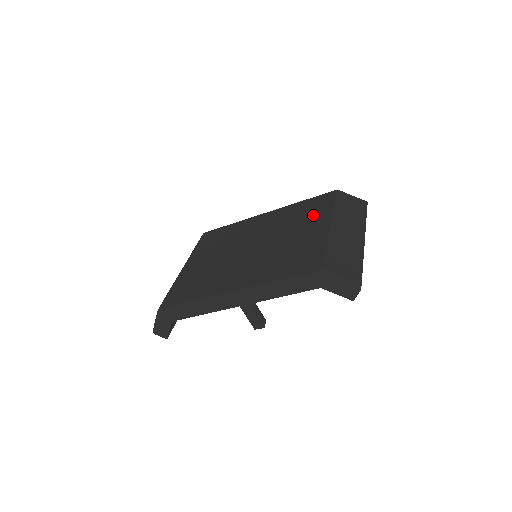
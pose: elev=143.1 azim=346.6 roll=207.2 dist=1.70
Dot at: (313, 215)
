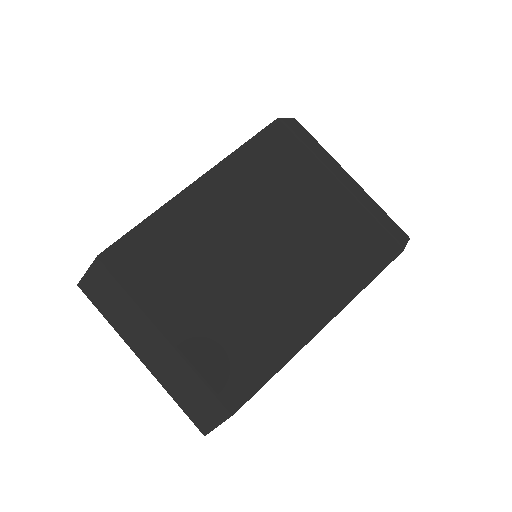
Dot at: (297, 172)
